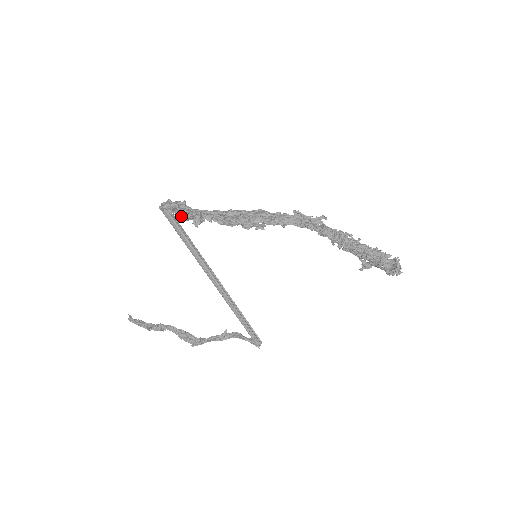
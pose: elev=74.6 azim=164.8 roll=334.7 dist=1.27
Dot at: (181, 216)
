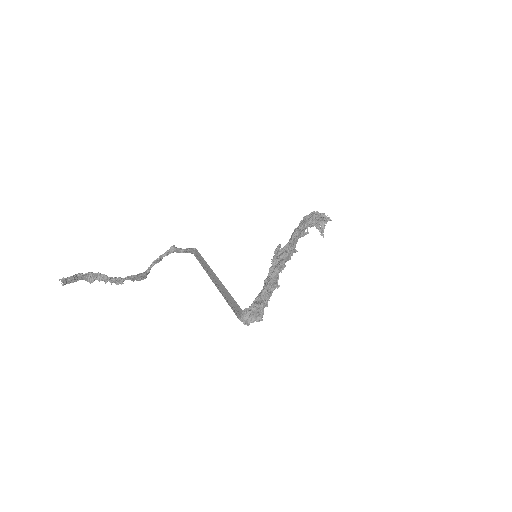
Dot at: occluded
